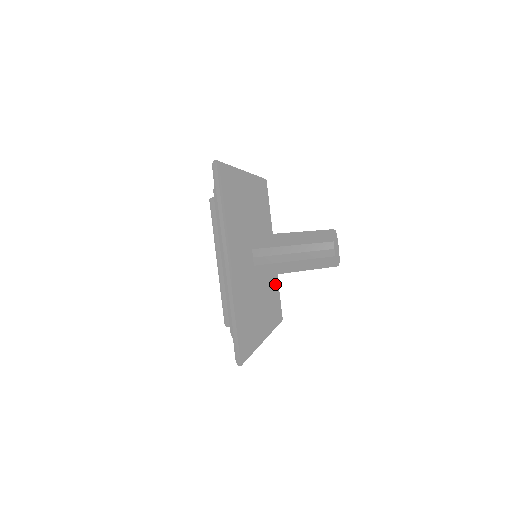
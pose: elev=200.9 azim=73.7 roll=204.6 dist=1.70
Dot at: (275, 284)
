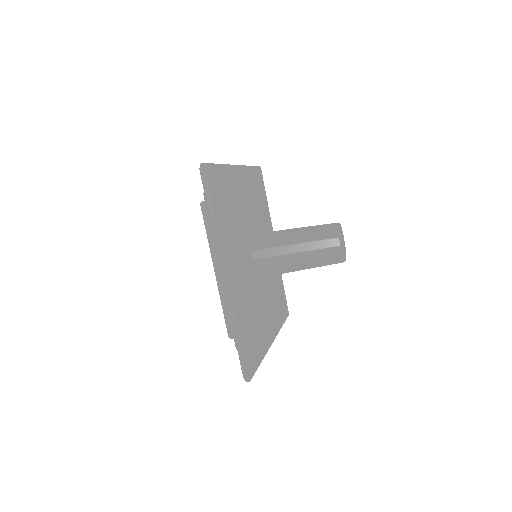
Dot at: (278, 279)
